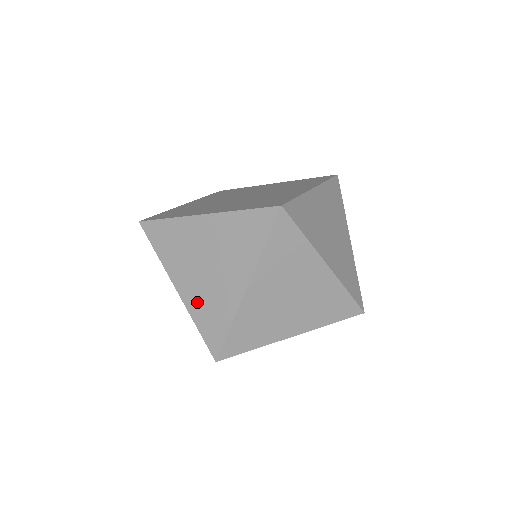
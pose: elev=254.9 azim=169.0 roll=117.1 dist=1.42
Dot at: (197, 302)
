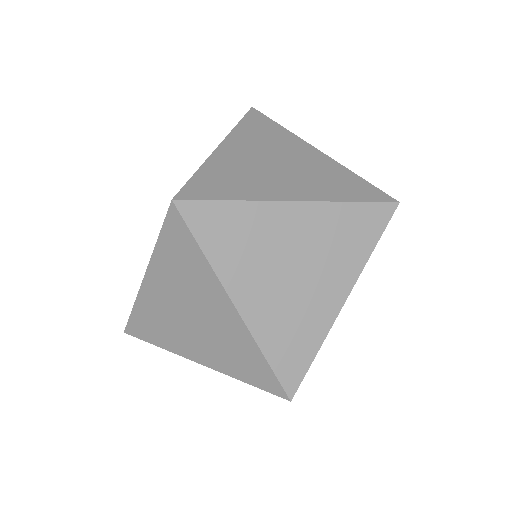
Dot at: (221, 359)
